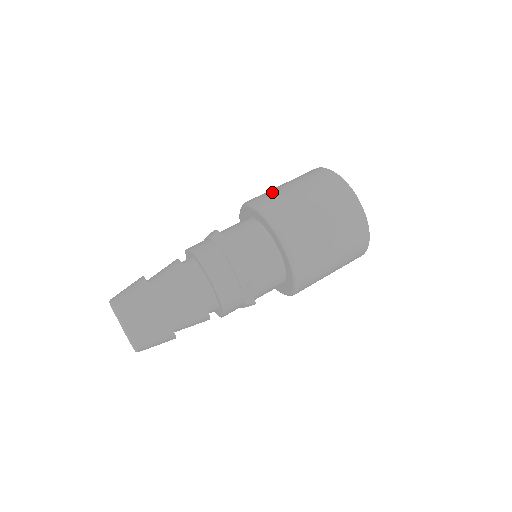
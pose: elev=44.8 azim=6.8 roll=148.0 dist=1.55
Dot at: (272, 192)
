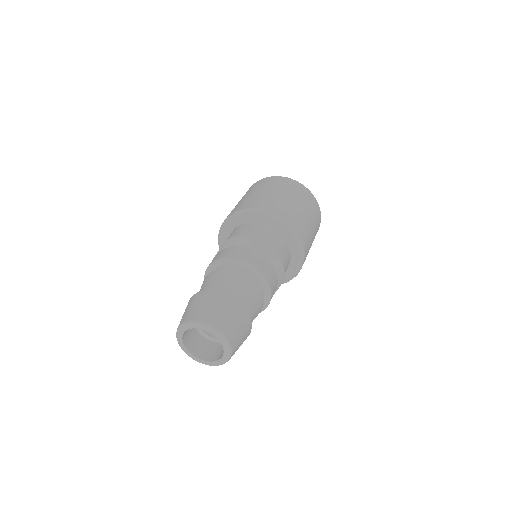
Dot at: (273, 200)
